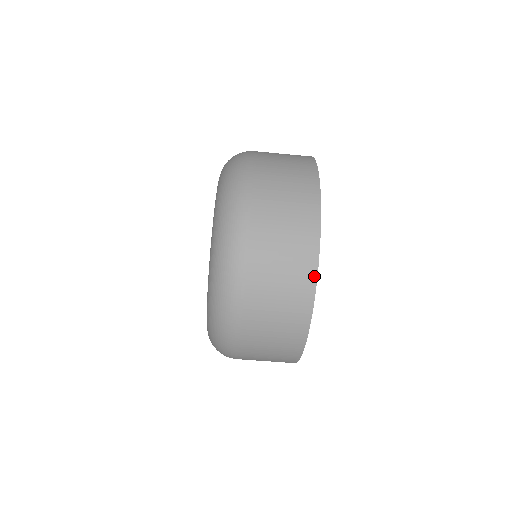
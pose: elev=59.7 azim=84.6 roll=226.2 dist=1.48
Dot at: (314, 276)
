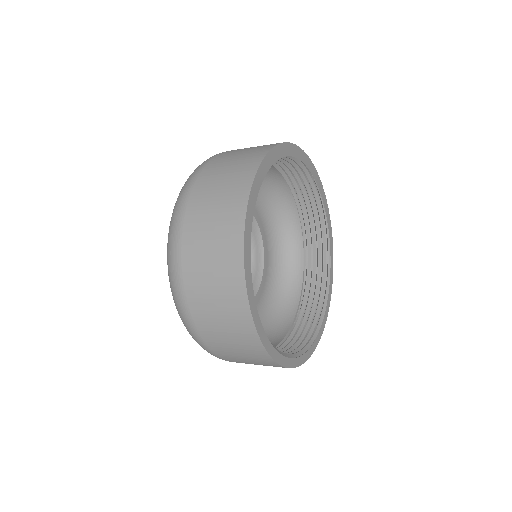
Dot at: occluded
